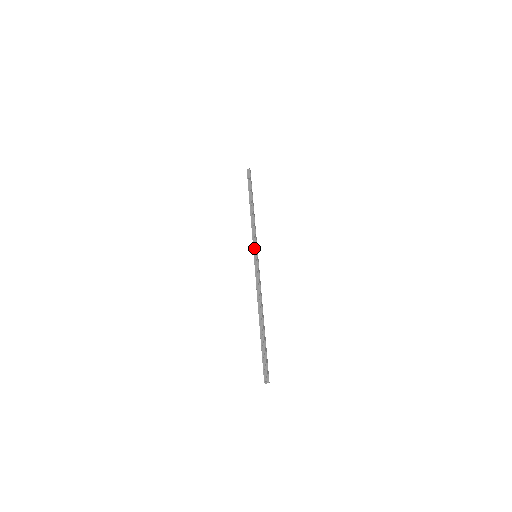
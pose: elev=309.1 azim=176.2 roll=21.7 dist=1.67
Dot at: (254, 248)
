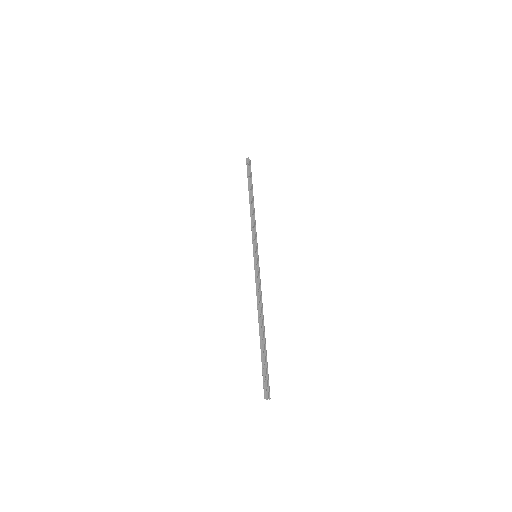
Dot at: (254, 247)
